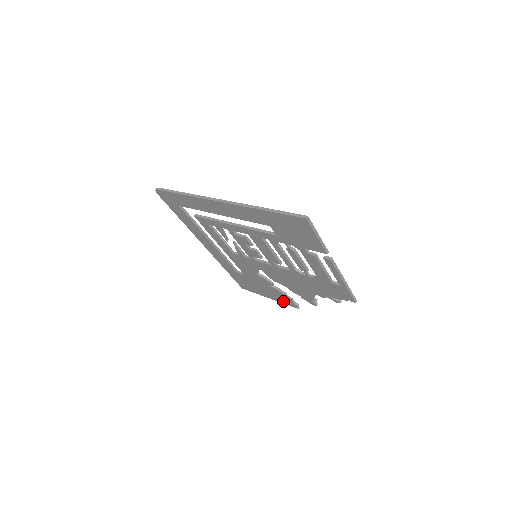
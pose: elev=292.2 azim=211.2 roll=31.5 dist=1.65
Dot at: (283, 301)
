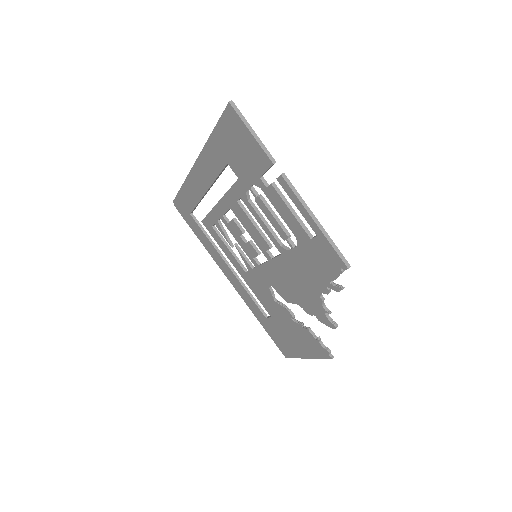
Dot at: (316, 352)
